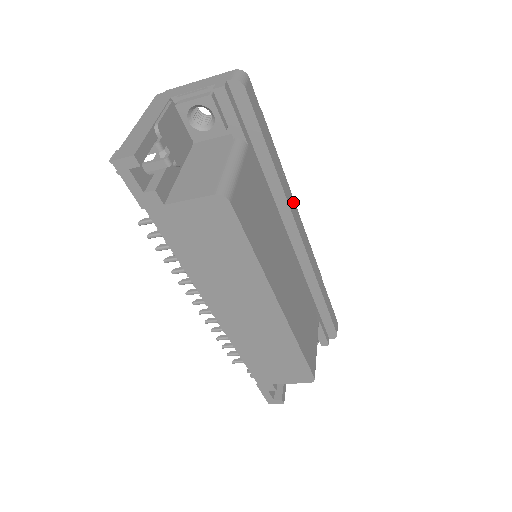
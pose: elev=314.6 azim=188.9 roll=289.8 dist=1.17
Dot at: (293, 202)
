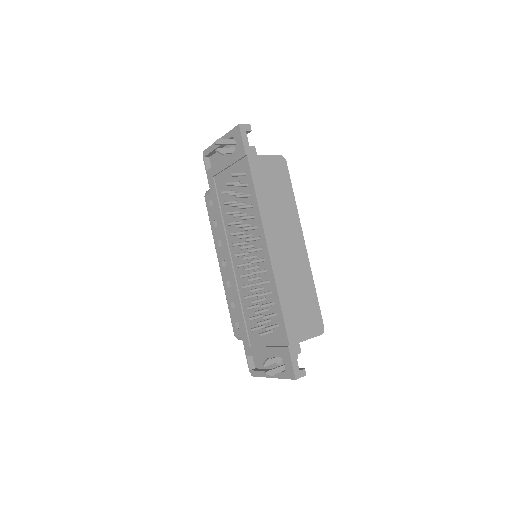
Dot at: occluded
